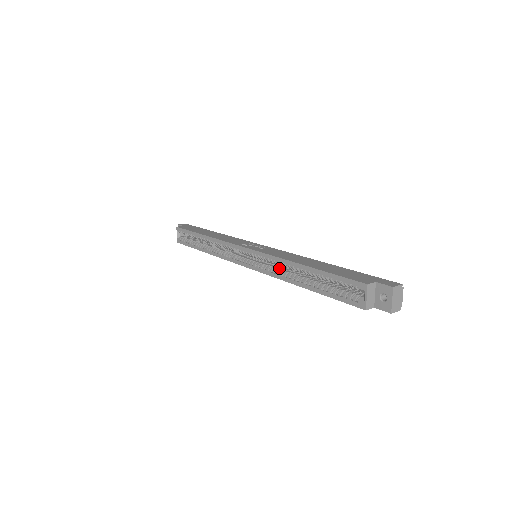
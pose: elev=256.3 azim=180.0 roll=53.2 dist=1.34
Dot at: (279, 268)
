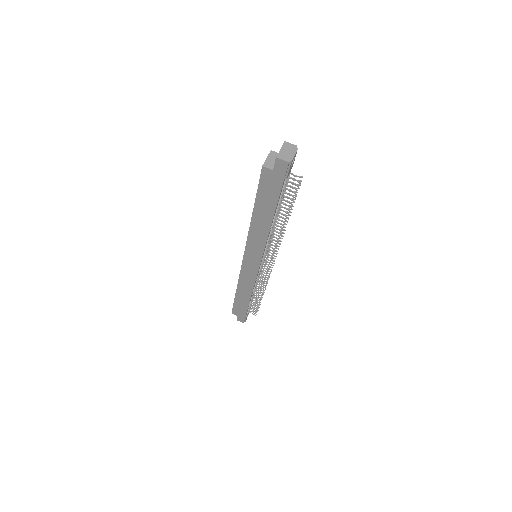
Dot at: occluded
